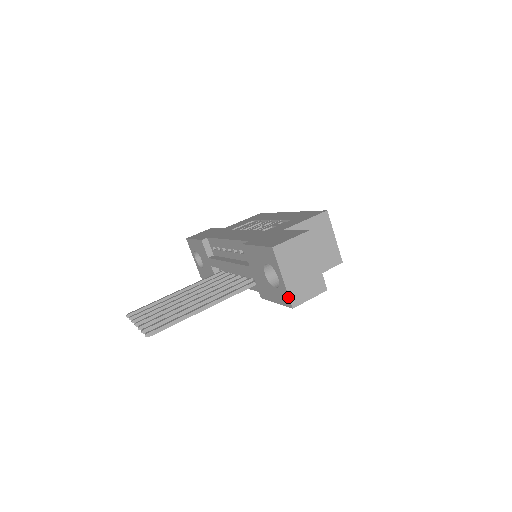
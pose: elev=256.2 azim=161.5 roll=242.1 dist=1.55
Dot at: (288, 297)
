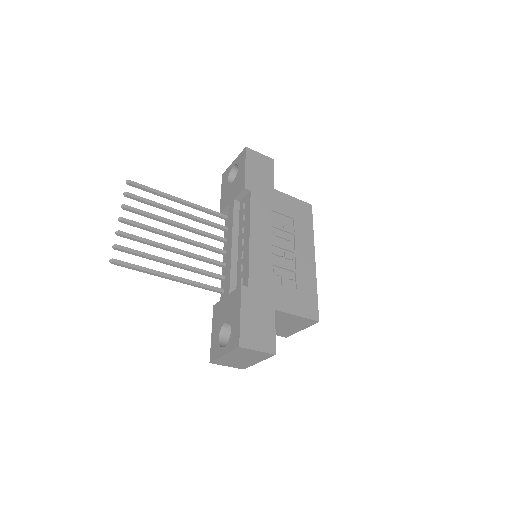
Dot at: (215, 359)
